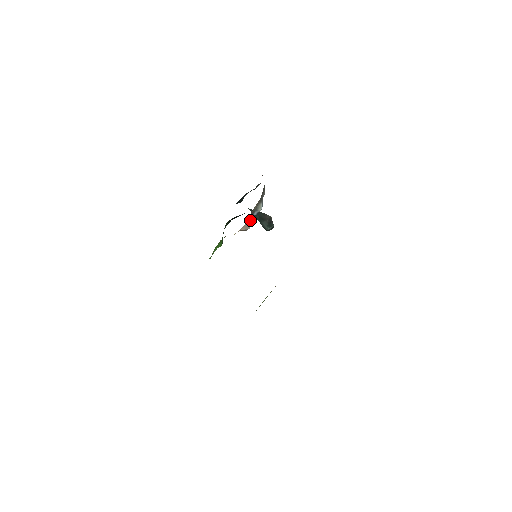
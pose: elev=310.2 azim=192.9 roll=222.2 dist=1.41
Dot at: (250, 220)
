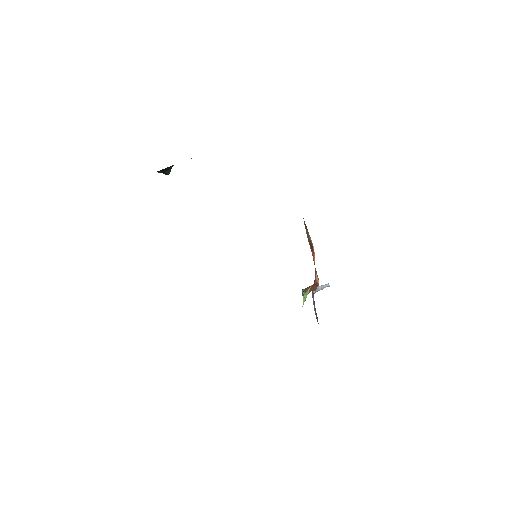
Dot at: occluded
